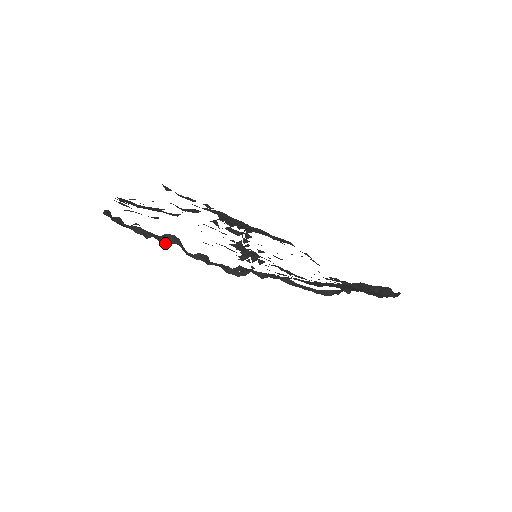
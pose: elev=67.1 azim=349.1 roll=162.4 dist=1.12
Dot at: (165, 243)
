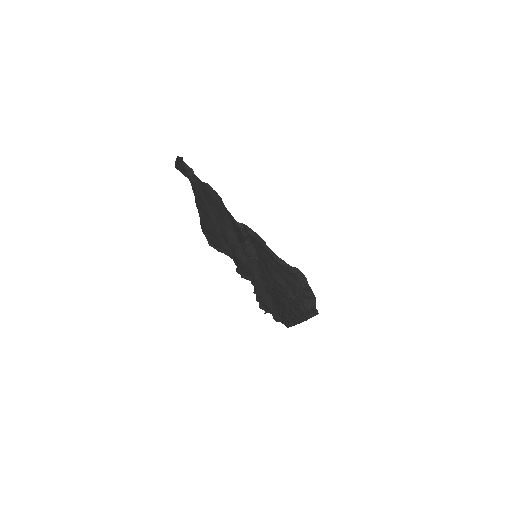
Dot at: occluded
